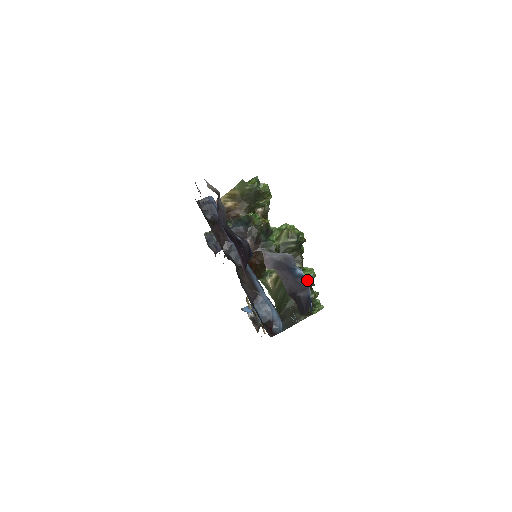
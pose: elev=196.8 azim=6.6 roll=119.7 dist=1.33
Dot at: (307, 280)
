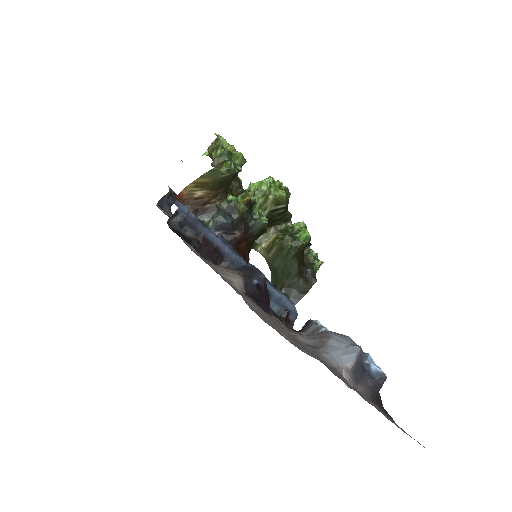
Dot at: (385, 377)
